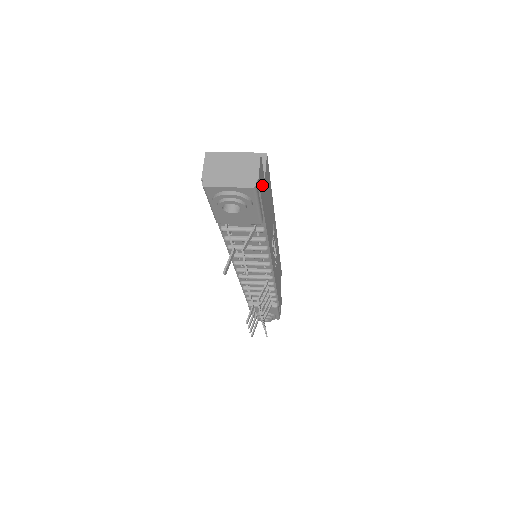
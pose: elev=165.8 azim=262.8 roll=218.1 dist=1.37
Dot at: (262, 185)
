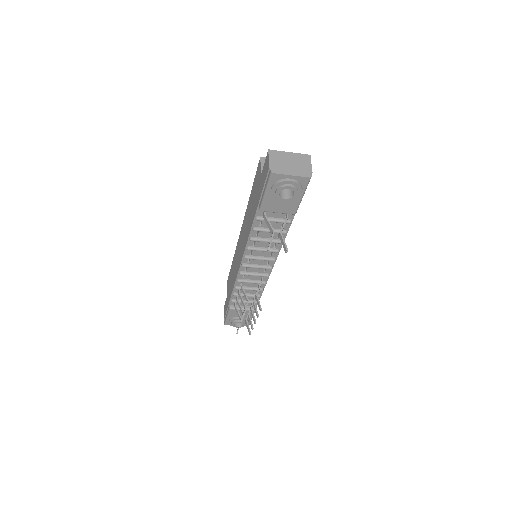
Dot at: occluded
